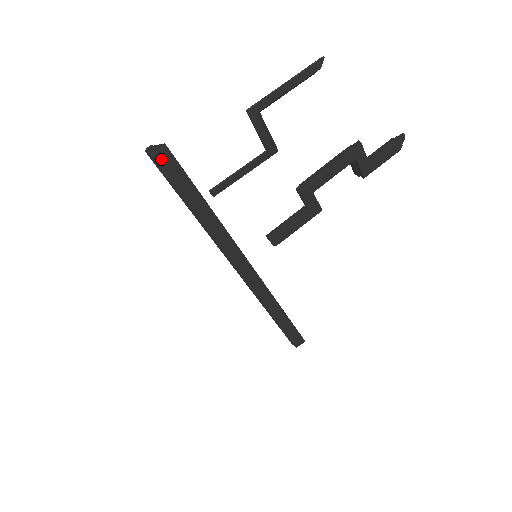
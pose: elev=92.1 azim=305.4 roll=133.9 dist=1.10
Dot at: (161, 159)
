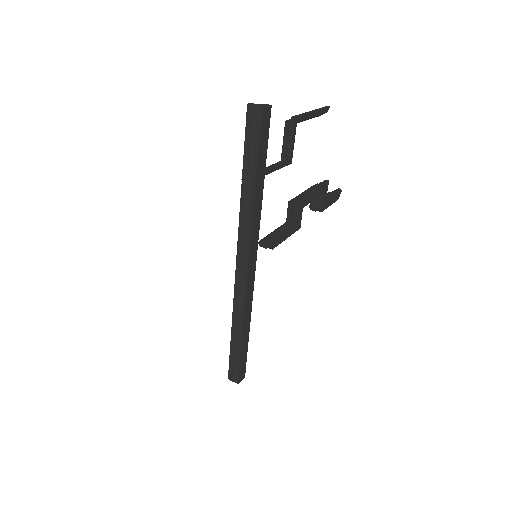
Dot at: (265, 115)
